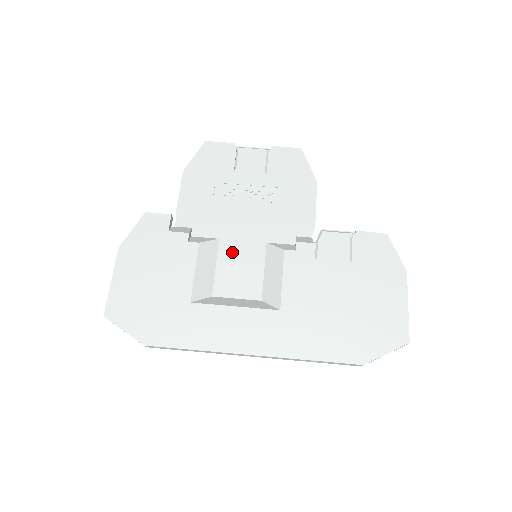
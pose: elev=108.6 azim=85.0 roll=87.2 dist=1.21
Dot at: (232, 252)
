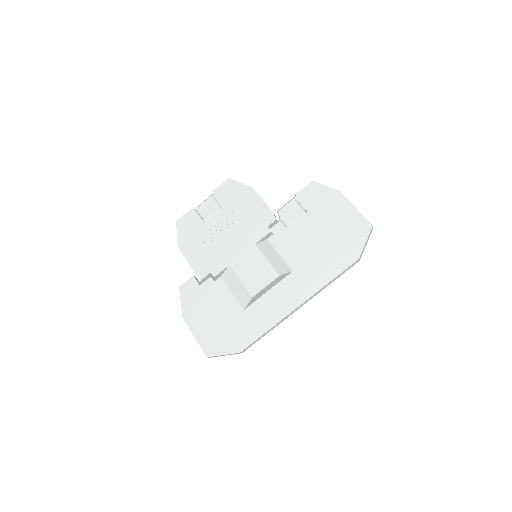
Dot at: (242, 266)
